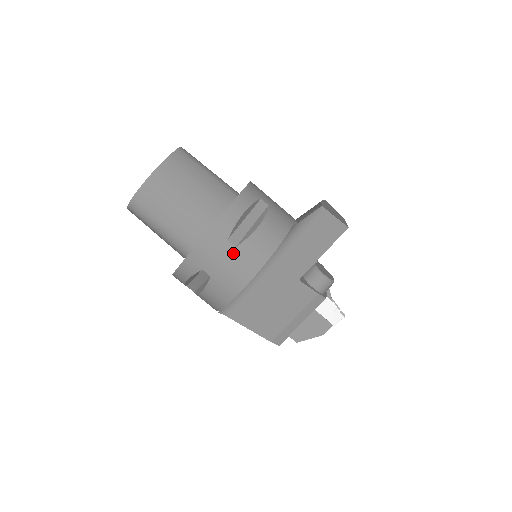
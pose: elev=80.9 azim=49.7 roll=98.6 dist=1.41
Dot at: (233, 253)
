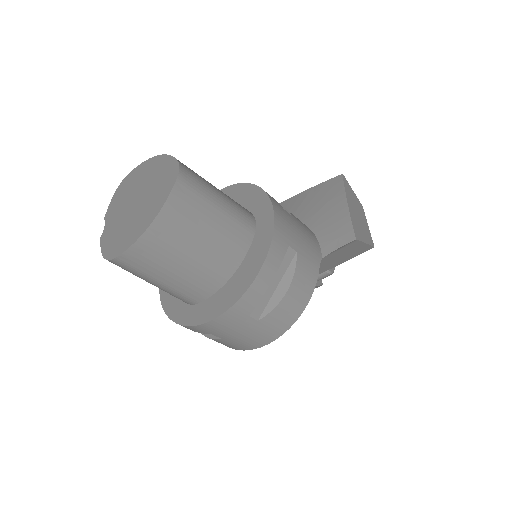
Dot at: (253, 326)
